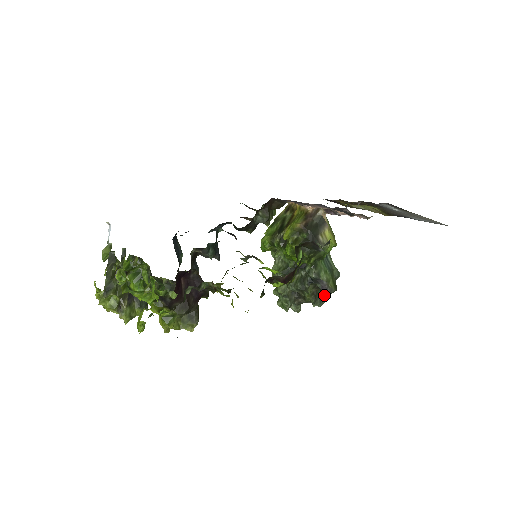
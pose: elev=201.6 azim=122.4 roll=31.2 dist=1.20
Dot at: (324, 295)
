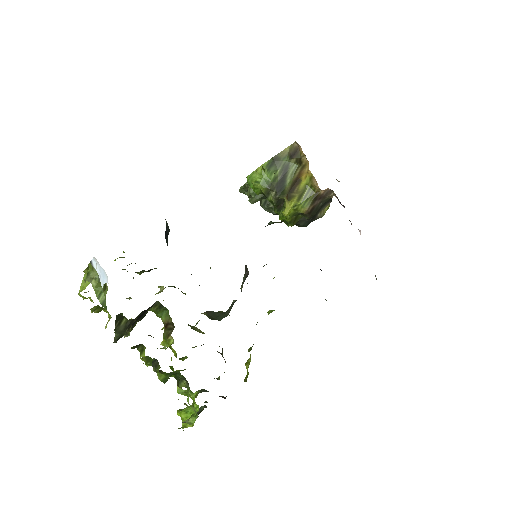
Dot at: occluded
